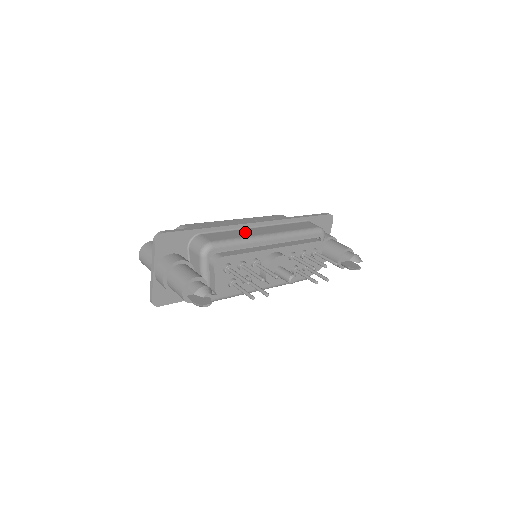
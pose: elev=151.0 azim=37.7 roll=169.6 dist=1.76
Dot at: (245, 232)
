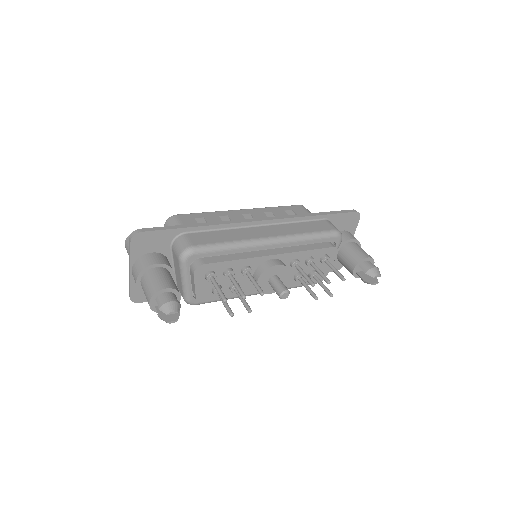
Dot at: (240, 233)
